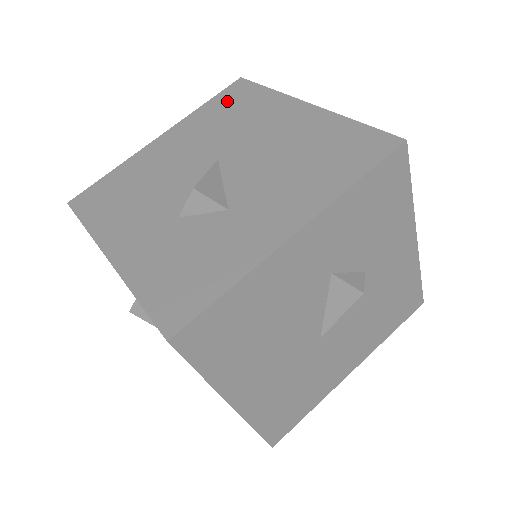
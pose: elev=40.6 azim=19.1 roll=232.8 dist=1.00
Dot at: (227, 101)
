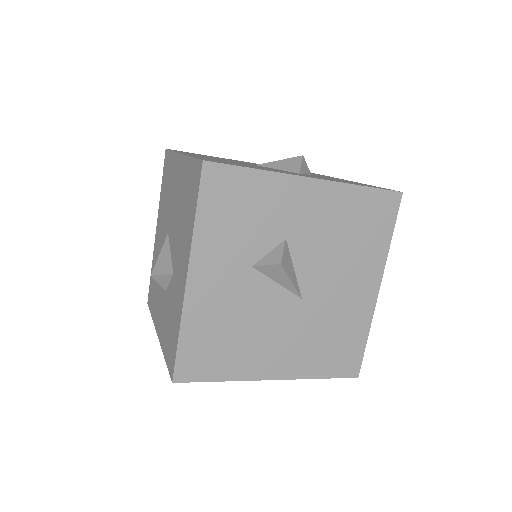
Dot at: (165, 177)
